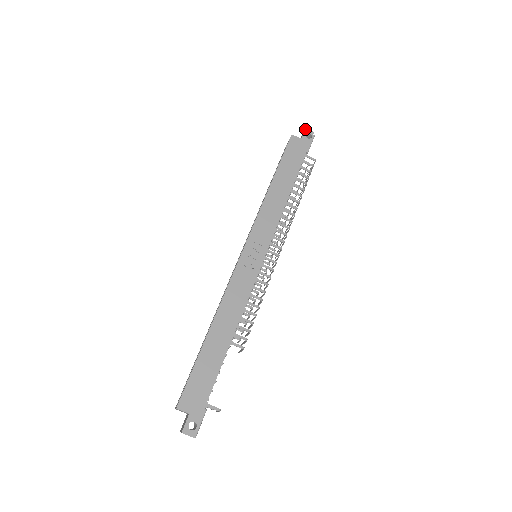
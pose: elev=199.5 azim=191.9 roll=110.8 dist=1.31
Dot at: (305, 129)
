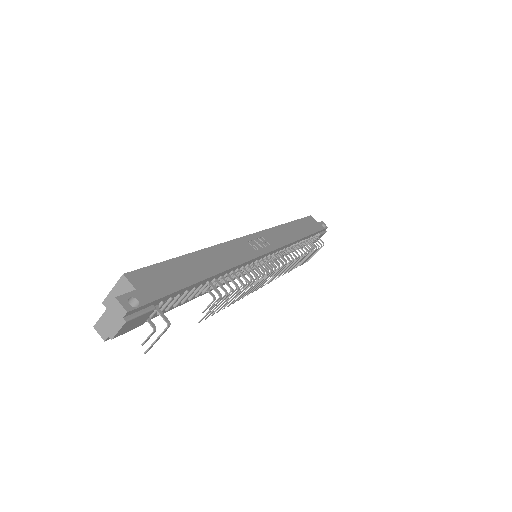
Dot at: (322, 221)
